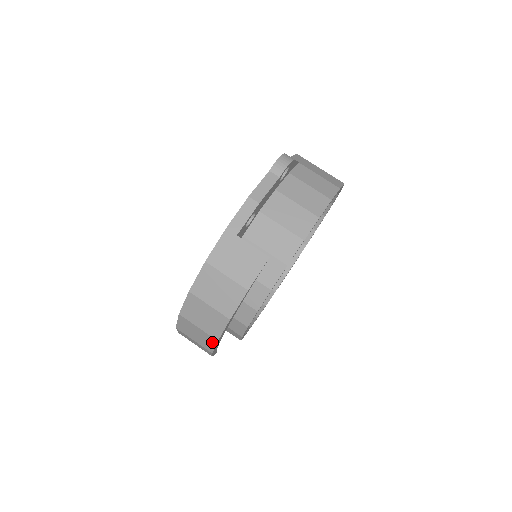
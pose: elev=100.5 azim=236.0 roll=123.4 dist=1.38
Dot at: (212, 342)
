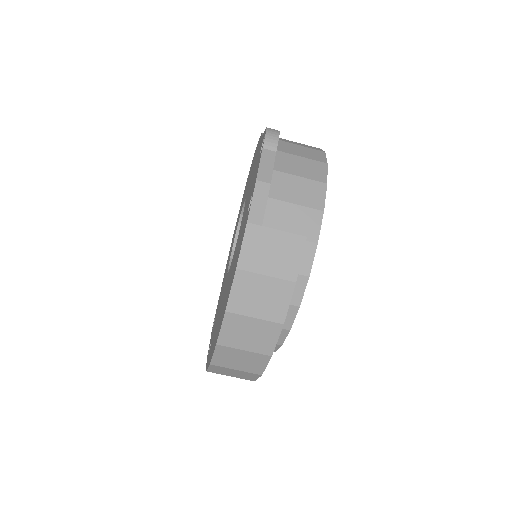
Dot at: (263, 361)
